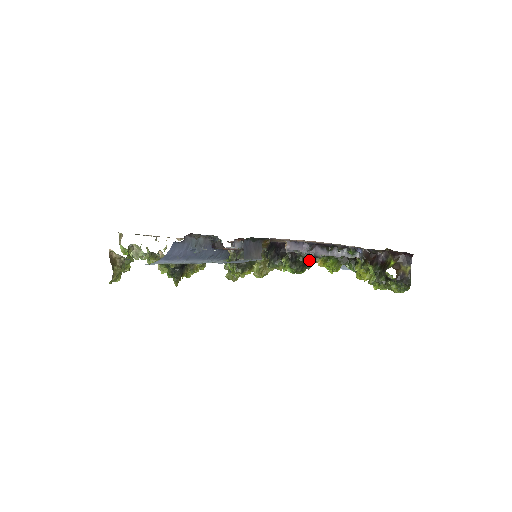
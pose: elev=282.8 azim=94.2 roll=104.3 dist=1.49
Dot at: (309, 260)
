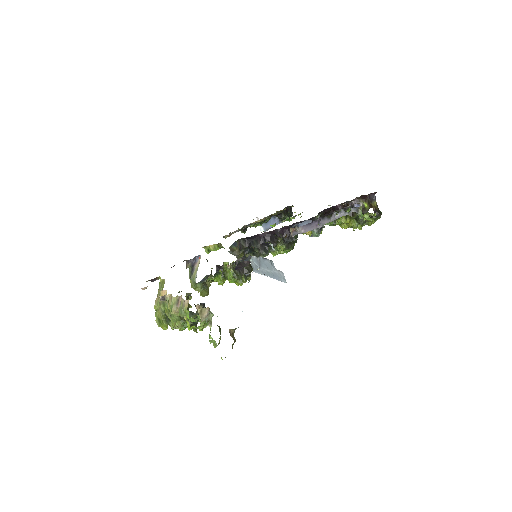
Dot at: (316, 233)
